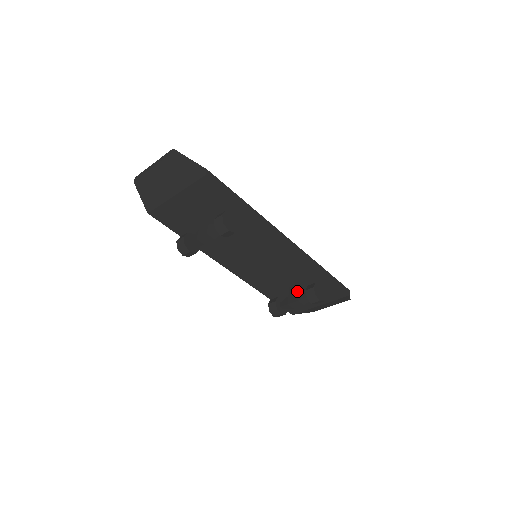
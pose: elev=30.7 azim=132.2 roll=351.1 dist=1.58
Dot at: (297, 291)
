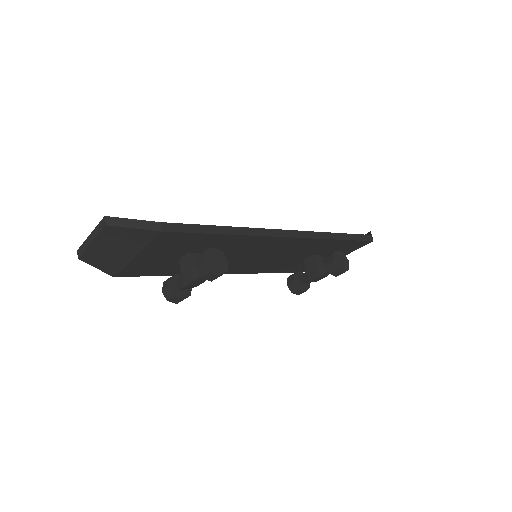
Dot at: (314, 264)
